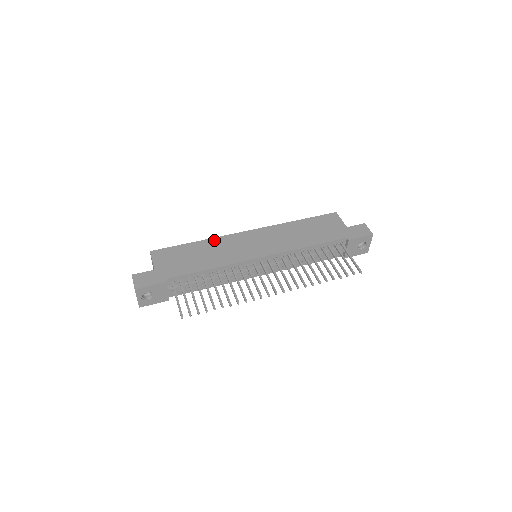
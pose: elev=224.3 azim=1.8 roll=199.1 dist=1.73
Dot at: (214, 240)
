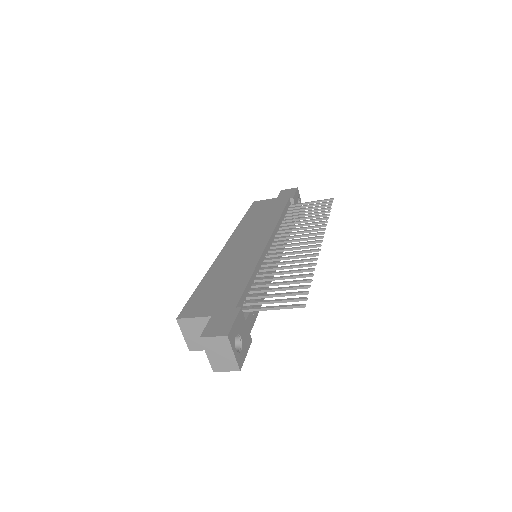
Dot at: (213, 269)
